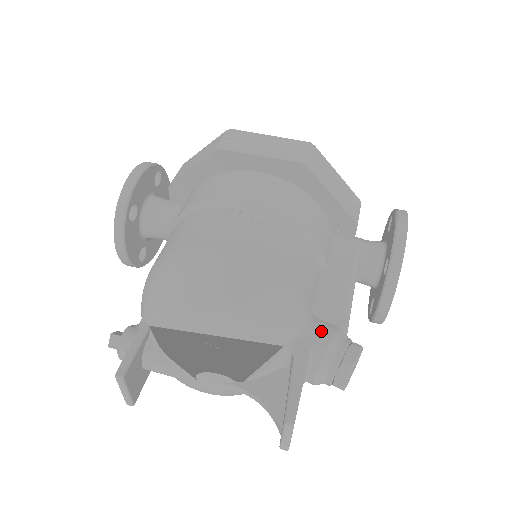
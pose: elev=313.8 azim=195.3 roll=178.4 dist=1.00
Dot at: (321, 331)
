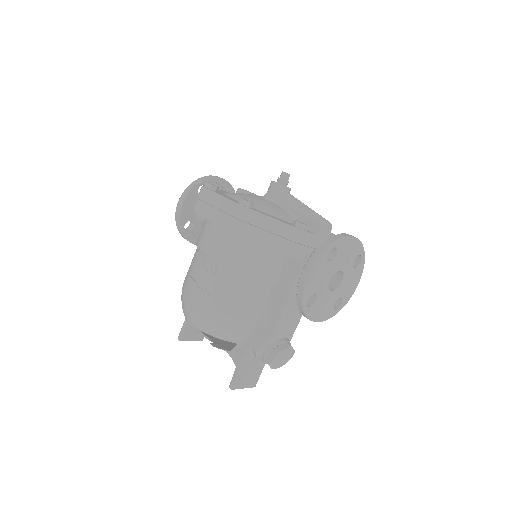
Dot at: (256, 339)
